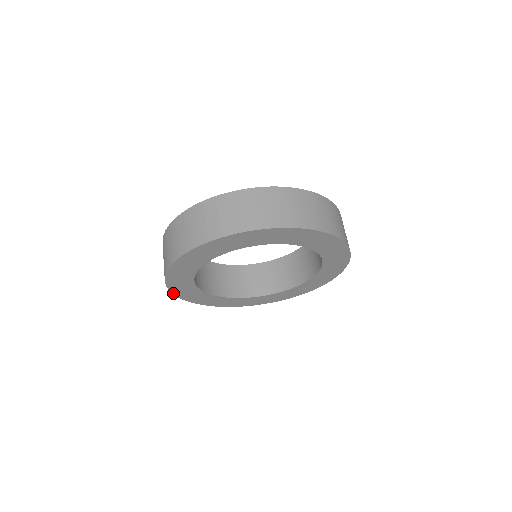
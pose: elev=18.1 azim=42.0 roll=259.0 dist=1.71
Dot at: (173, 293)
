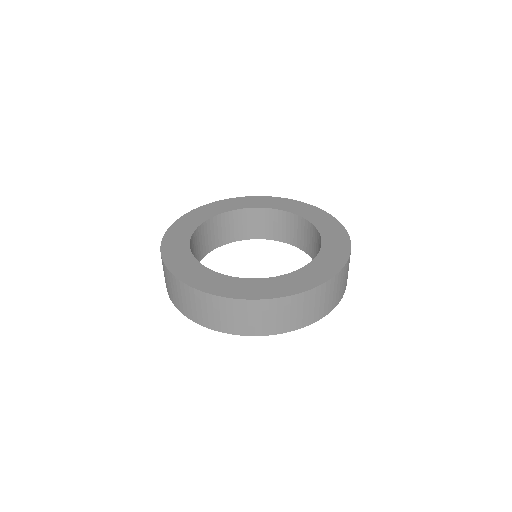
Dot at: occluded
